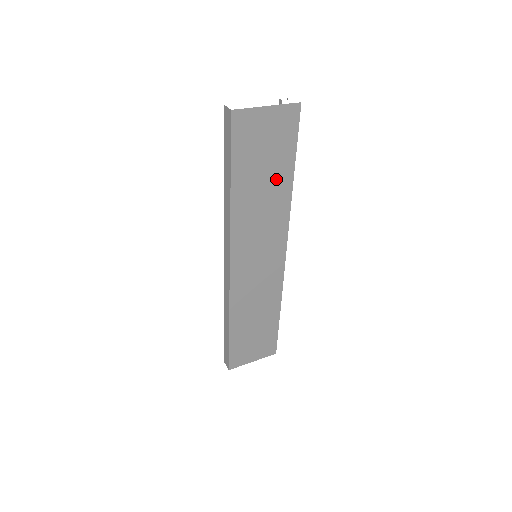
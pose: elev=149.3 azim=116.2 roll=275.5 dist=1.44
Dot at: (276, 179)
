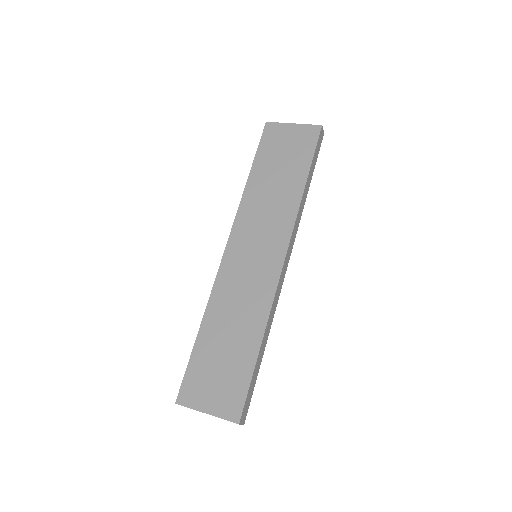
Dot at: (289, 179)
